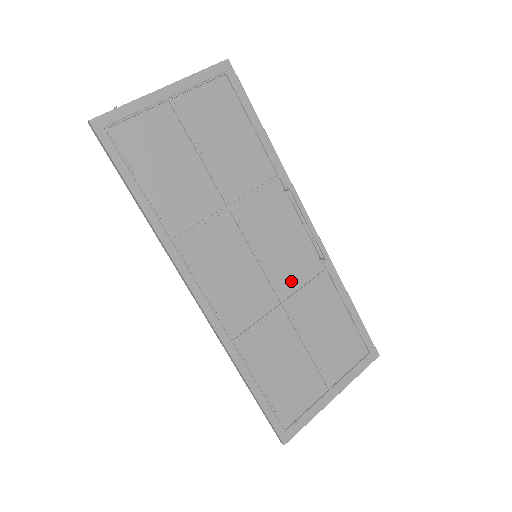
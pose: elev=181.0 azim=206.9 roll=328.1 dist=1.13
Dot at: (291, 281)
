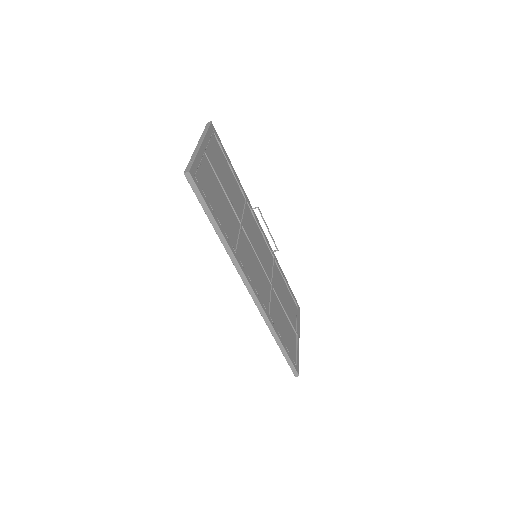
Dot at: (268, 269)
